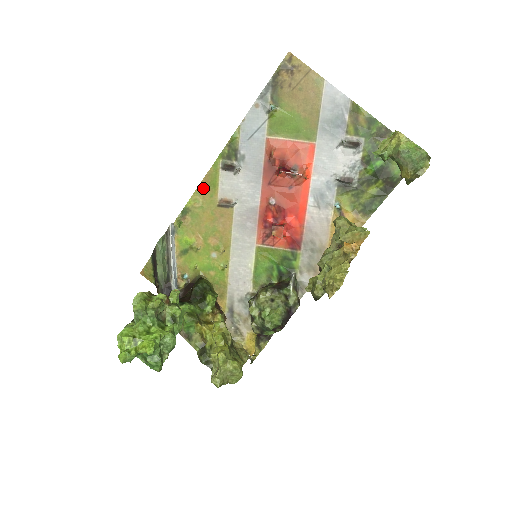
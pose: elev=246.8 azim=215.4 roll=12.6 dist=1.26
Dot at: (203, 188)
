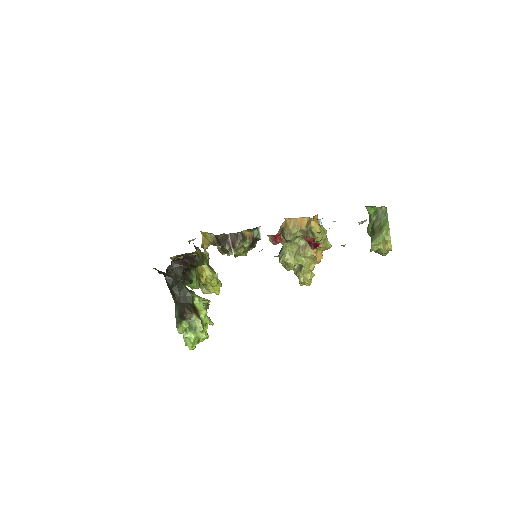
Dot at: occluded
